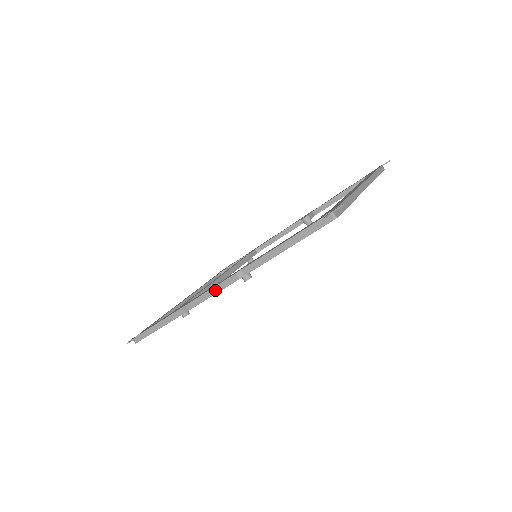
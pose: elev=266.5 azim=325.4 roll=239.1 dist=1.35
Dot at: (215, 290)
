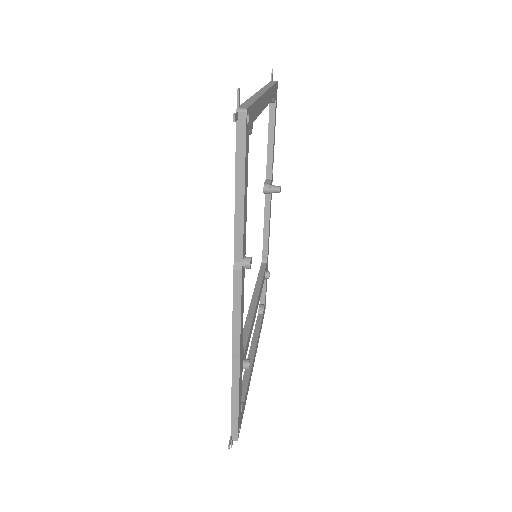
Dot at: (236, 307)
